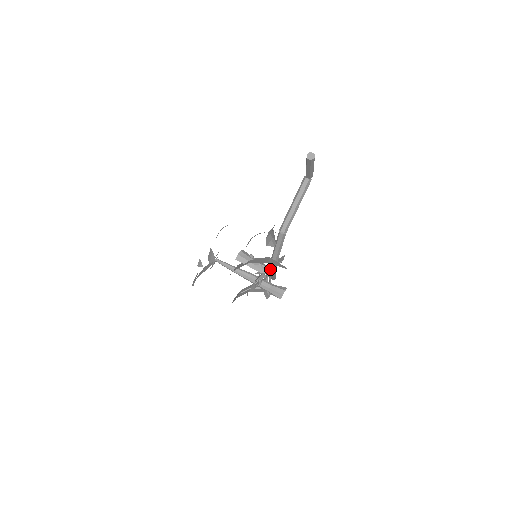
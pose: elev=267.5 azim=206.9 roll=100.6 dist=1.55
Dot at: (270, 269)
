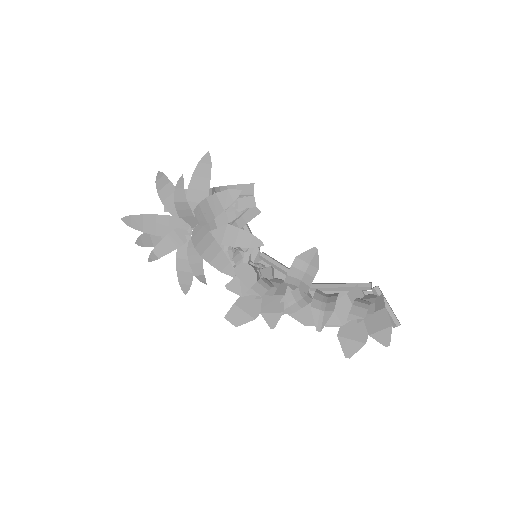
Dot at: occluded
